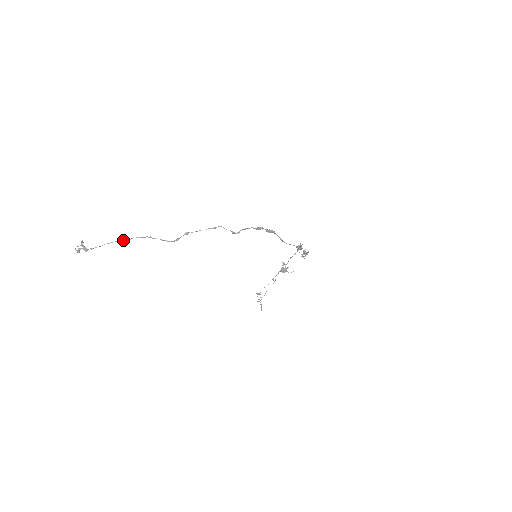
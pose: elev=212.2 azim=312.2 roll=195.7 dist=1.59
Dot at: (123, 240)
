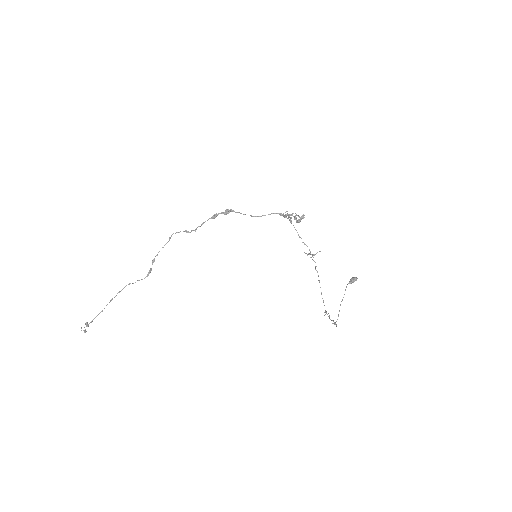
Dot at: (111, 300)
